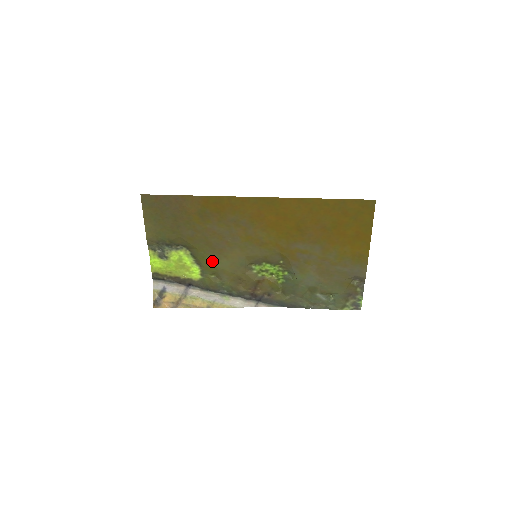
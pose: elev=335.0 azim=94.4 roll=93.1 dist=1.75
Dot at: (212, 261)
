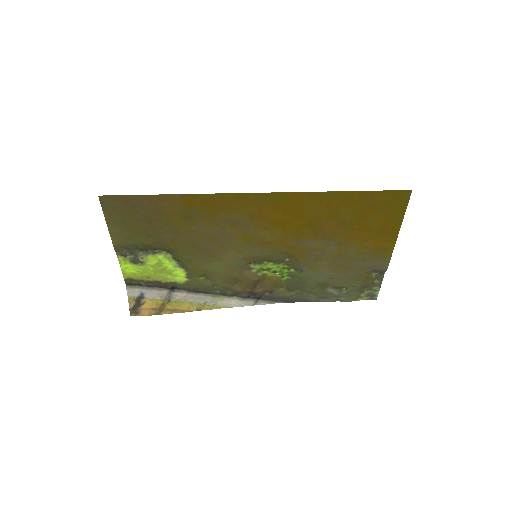
Dot at: (201, 264)
